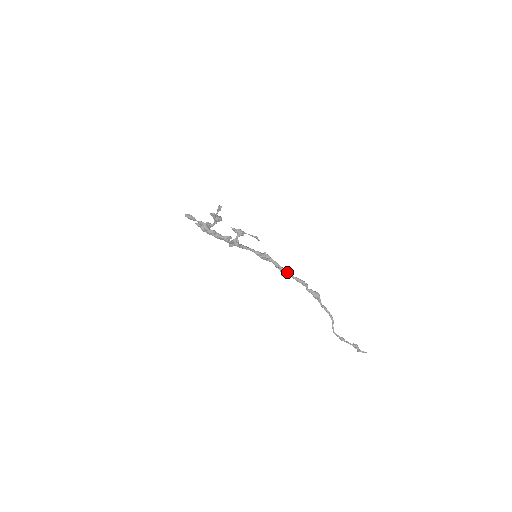
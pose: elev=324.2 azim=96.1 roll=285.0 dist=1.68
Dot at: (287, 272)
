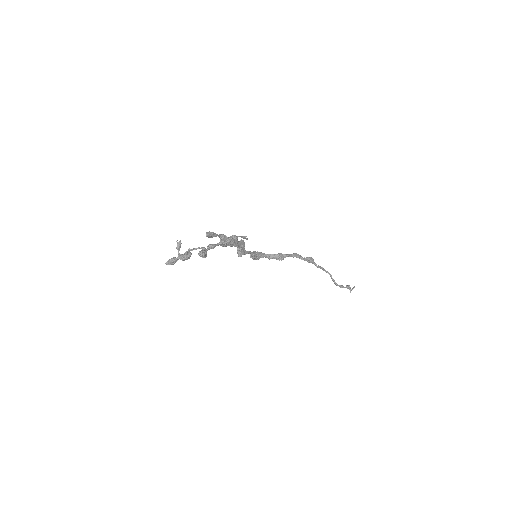
Dot at: (282, 254)
